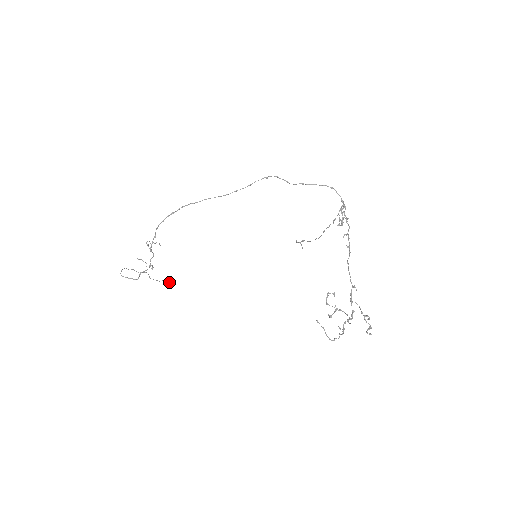
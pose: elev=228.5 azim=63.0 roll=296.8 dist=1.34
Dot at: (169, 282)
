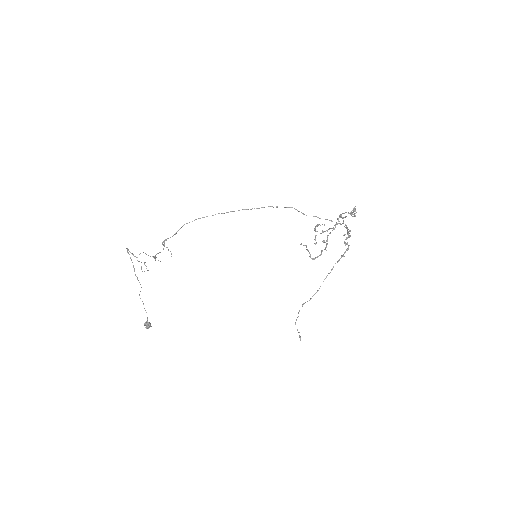
Dot at: (150, 325)
